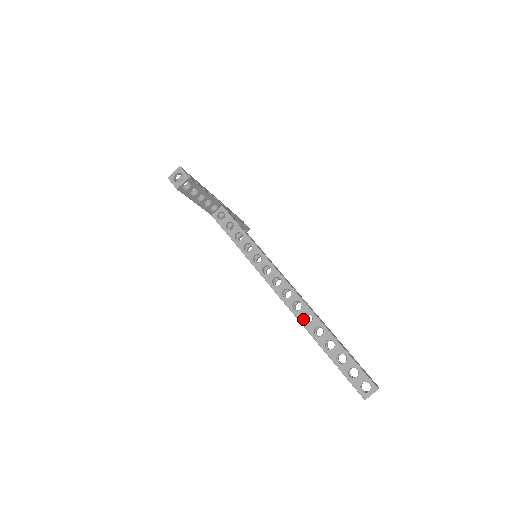
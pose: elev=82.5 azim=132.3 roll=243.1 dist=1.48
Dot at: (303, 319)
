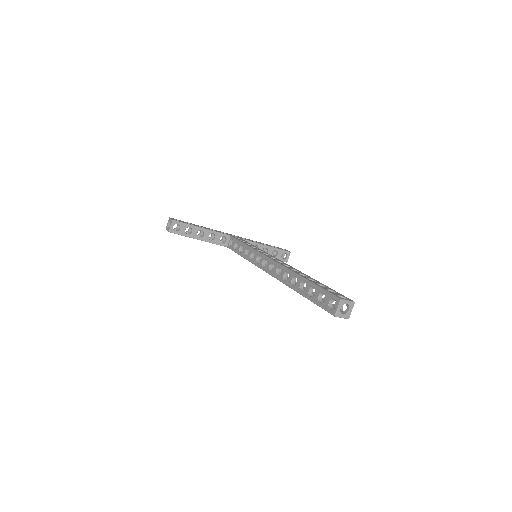
Dot at: (285, 279)
